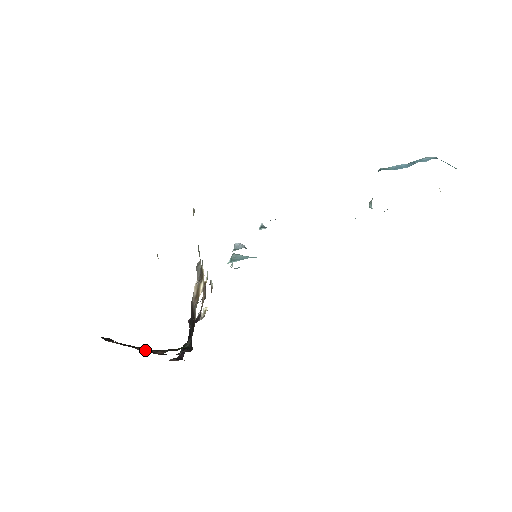
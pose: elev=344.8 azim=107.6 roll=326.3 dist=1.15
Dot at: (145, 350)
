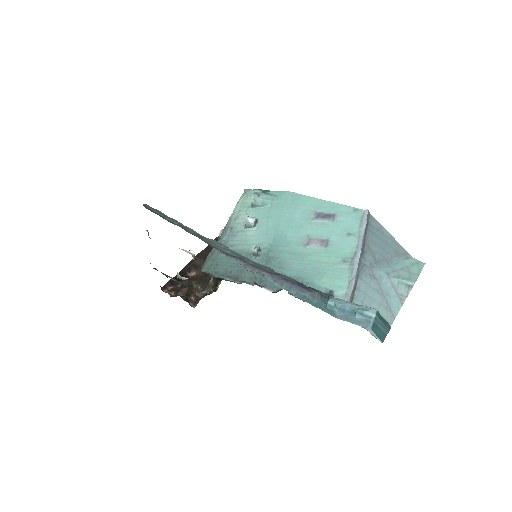
Dot at: (196, 271)
